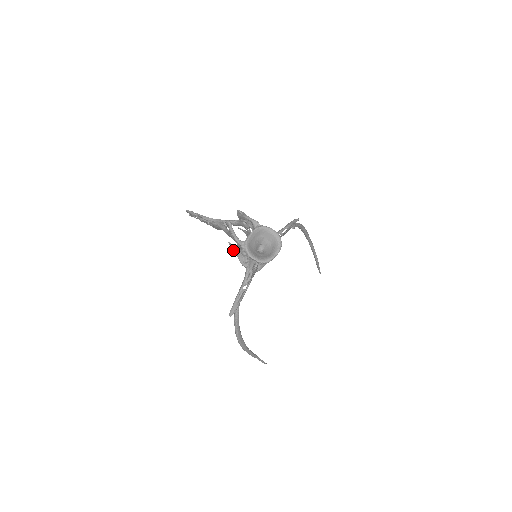
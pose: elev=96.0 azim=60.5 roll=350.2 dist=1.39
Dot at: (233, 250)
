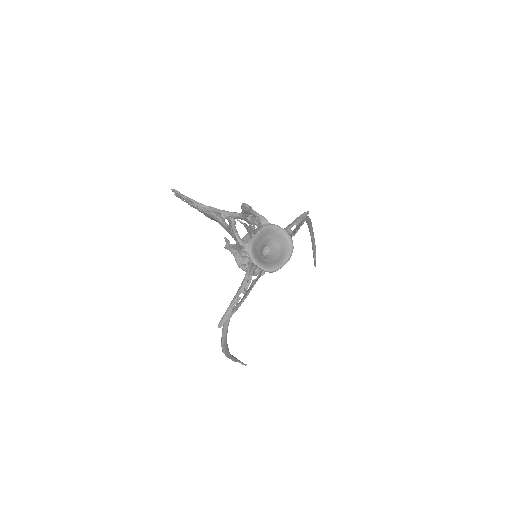
Dot at: (229, 248)
